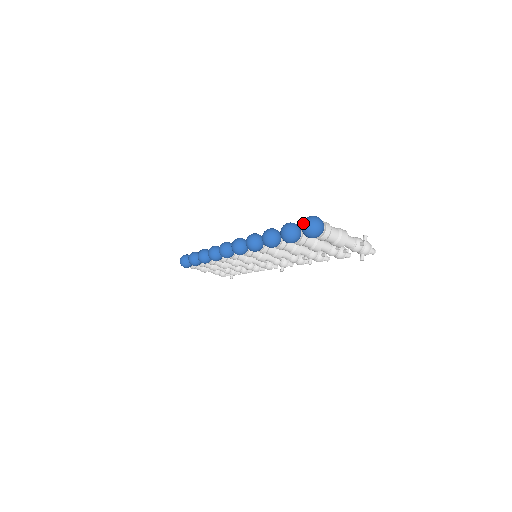
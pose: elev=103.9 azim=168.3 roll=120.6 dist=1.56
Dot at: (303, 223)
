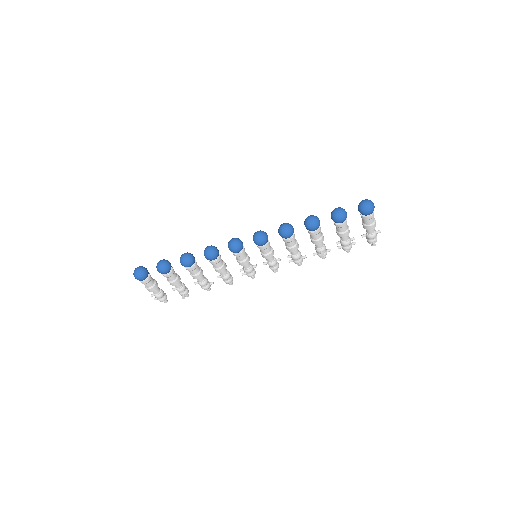
Dot at: (365, 202)
